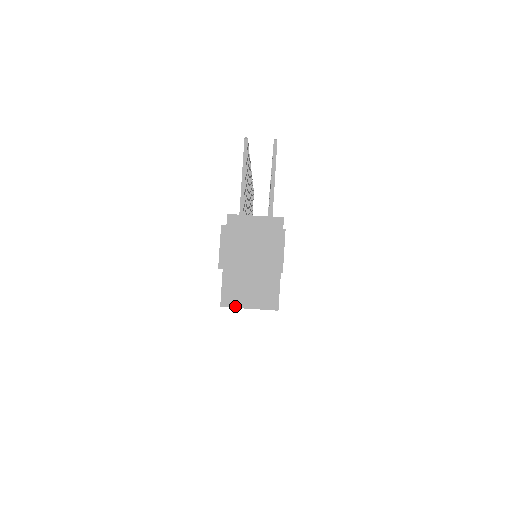
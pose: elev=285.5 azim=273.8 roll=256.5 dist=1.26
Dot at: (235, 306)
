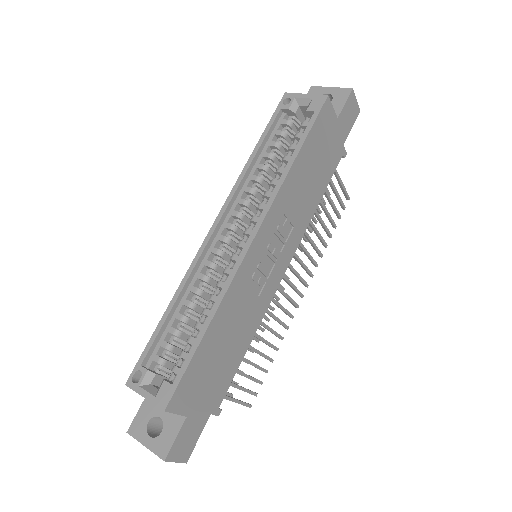
Dot at: (296, 94)
